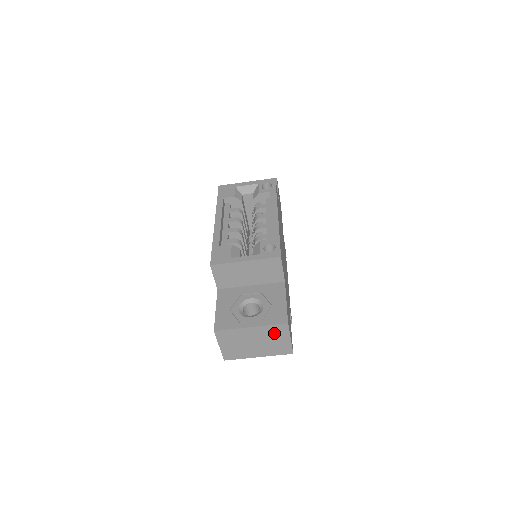
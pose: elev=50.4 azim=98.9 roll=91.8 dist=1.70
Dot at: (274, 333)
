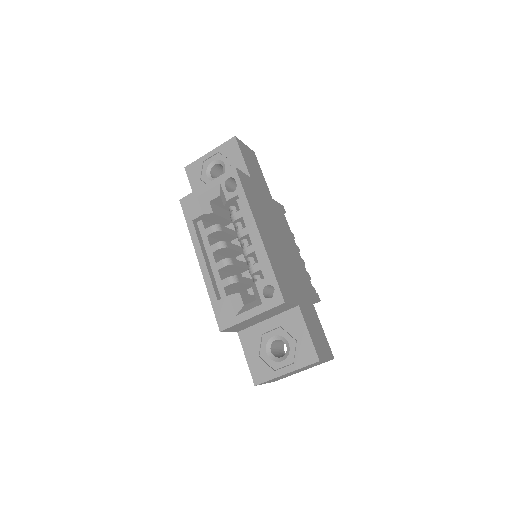
Dot at: occluded
